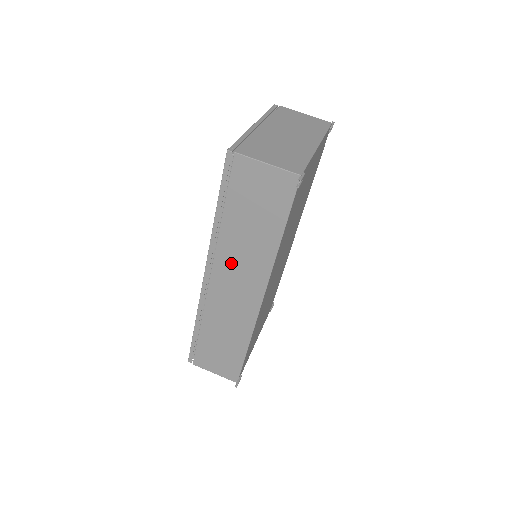
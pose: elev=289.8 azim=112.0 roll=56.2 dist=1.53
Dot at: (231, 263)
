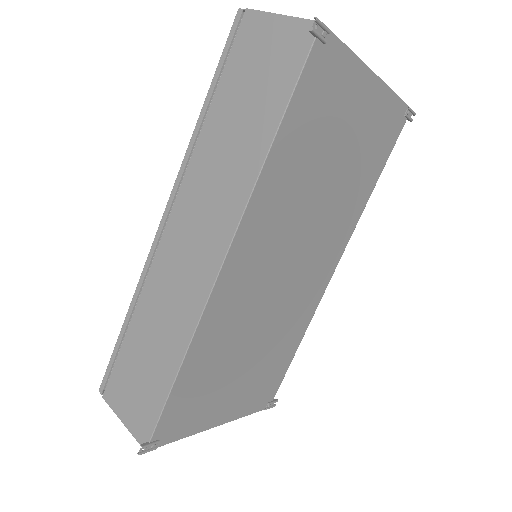
Dot at: (198, 193)
